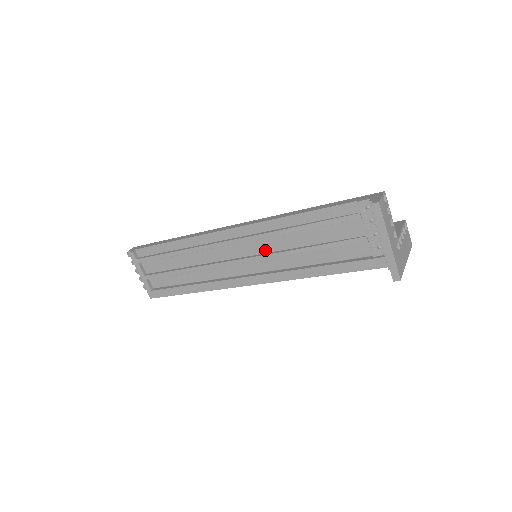
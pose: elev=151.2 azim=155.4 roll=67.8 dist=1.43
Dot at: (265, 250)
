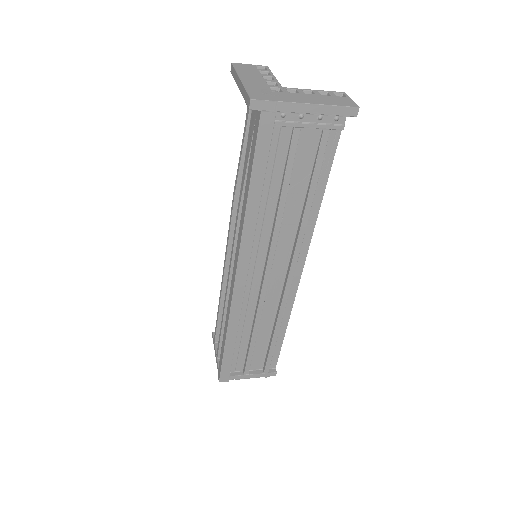
Dot at: occluded
